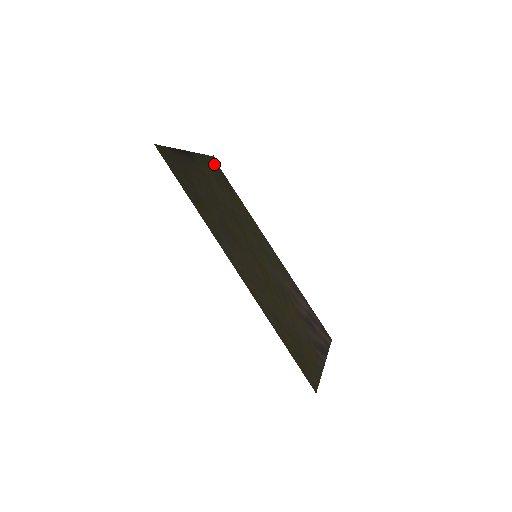
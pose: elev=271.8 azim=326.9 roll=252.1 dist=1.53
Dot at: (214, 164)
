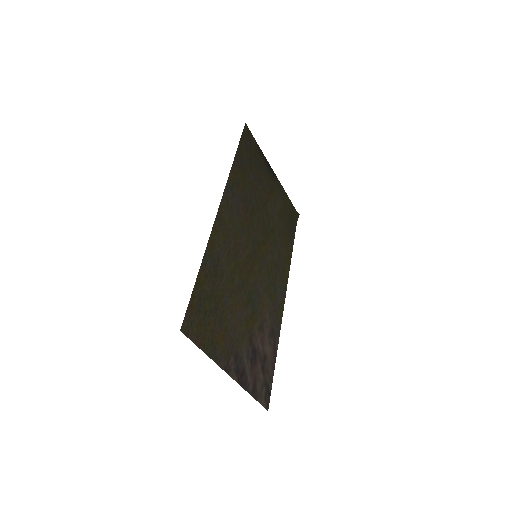
Dot at: (293, 214)
